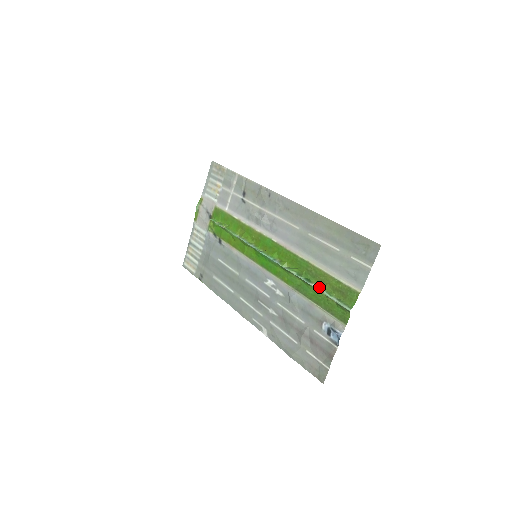
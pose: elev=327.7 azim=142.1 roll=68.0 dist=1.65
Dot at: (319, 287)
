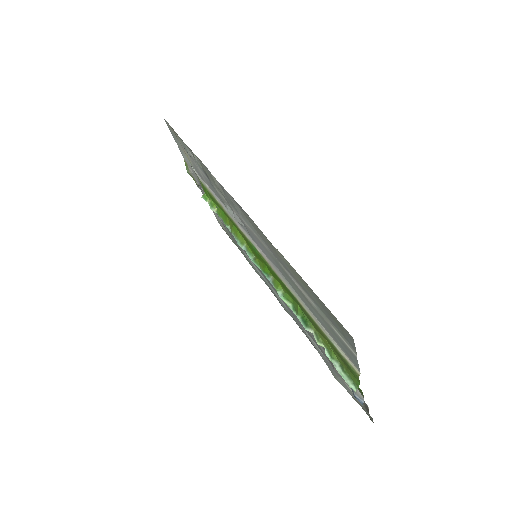
Dot at: (317, 338)
